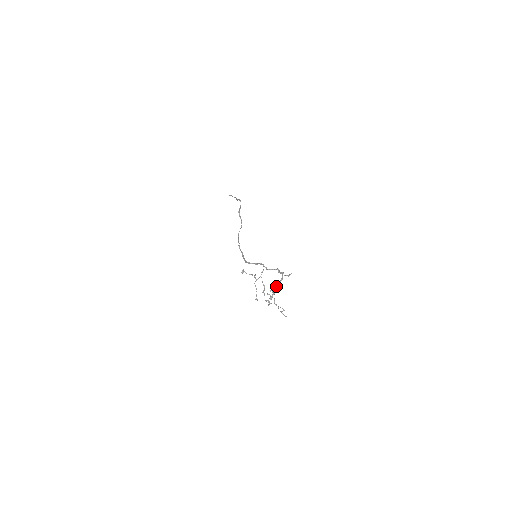
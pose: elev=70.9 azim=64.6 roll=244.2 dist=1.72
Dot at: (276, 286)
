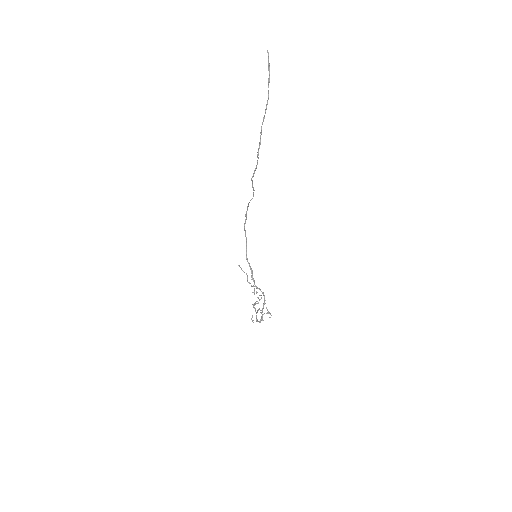
Dot at: occluded
